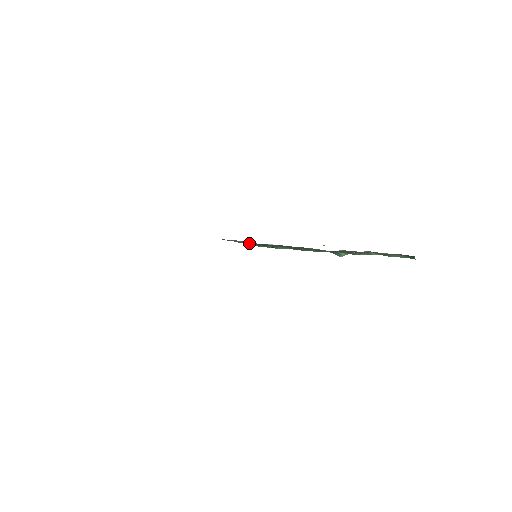
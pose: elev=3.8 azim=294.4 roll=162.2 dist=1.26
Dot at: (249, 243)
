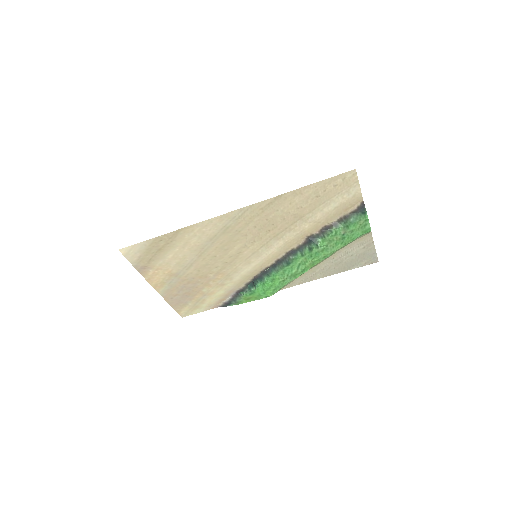
Dot at: (248, 290)
